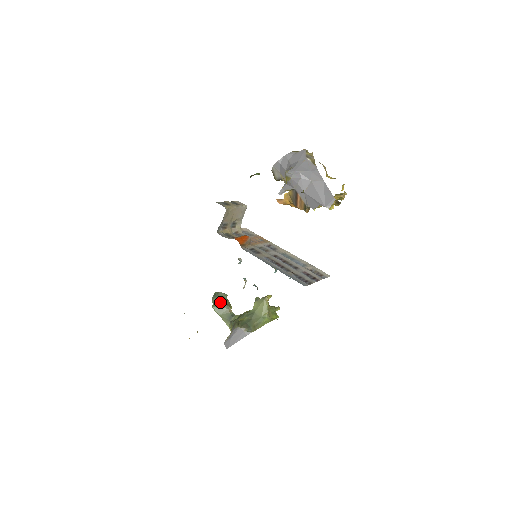
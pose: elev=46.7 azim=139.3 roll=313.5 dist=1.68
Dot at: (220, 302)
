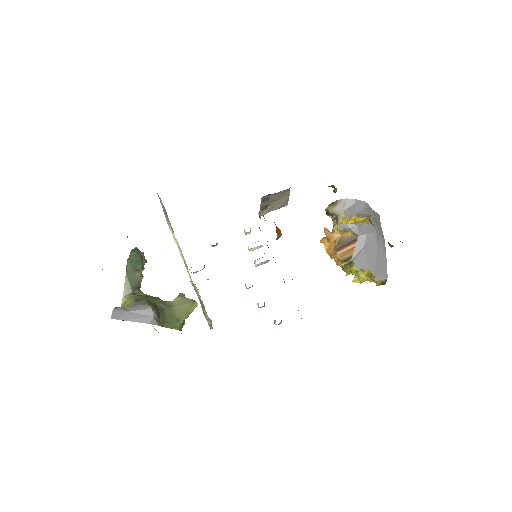
Dot at: (139, 262)
